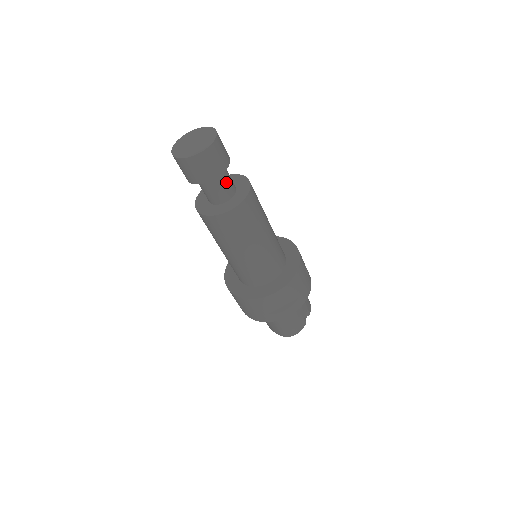
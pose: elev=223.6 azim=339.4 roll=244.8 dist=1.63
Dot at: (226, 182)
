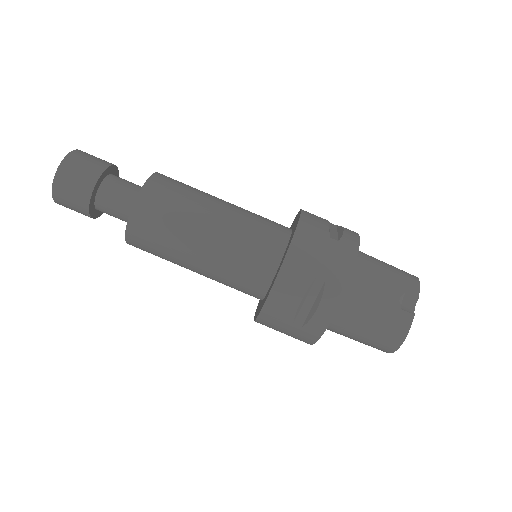
Dot at: (119, 193)
